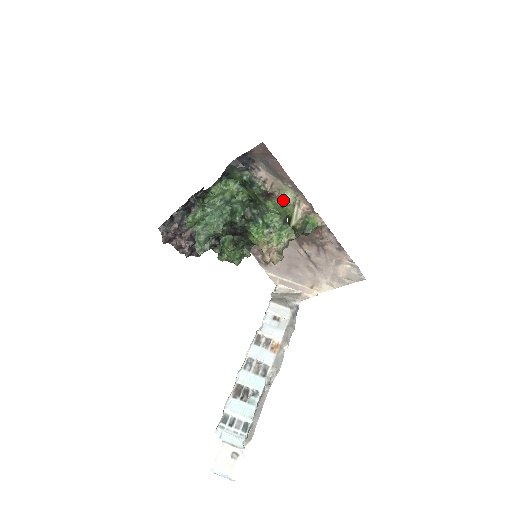
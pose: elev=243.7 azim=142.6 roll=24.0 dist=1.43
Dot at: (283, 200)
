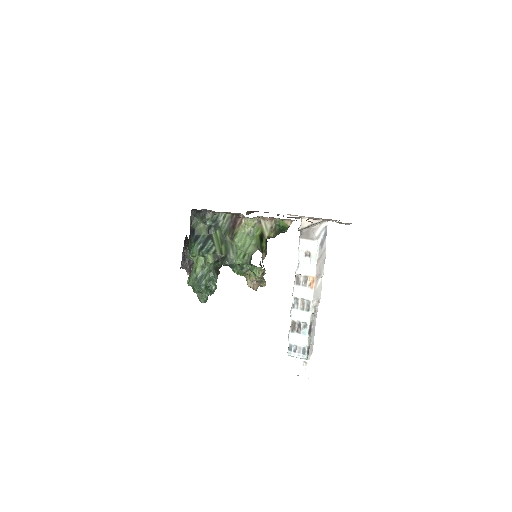
Dot at: (247, 224)
